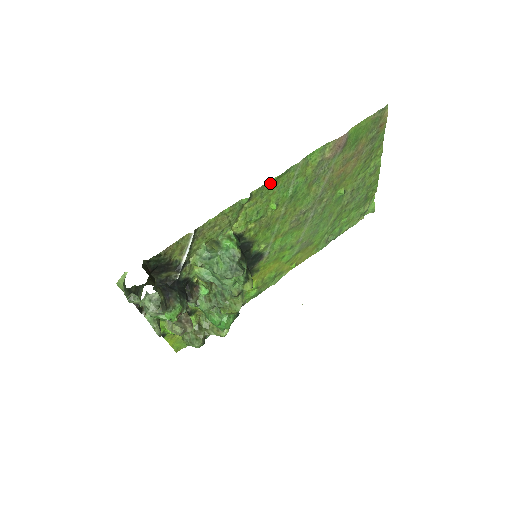
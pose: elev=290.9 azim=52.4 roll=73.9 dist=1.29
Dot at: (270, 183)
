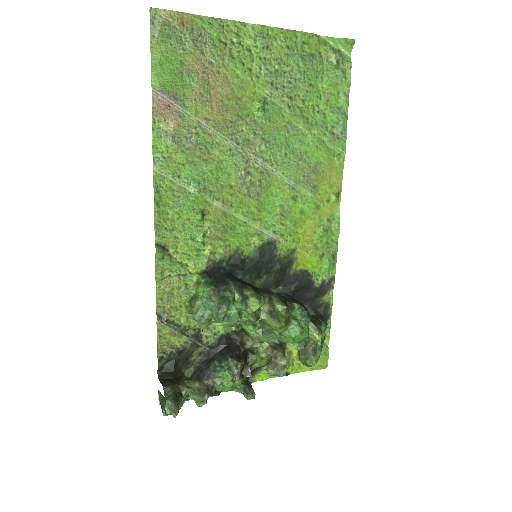
Dot at: (159, 216)
